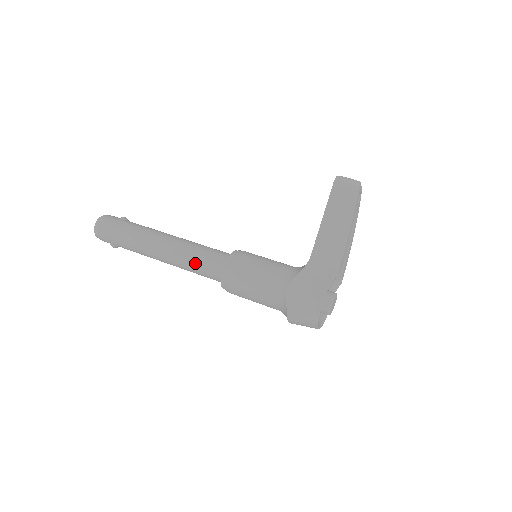
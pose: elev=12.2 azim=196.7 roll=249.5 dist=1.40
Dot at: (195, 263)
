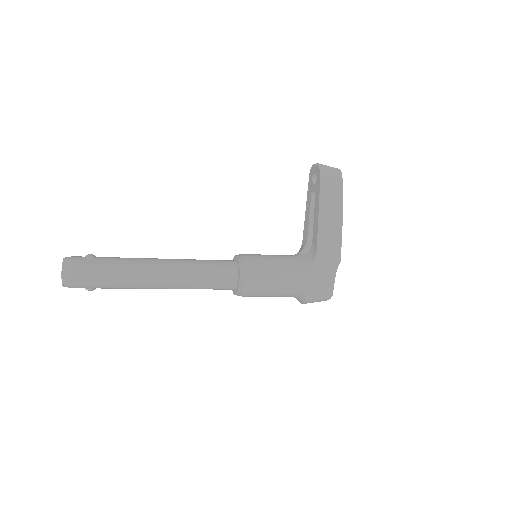
Dot at: (205, 284)
